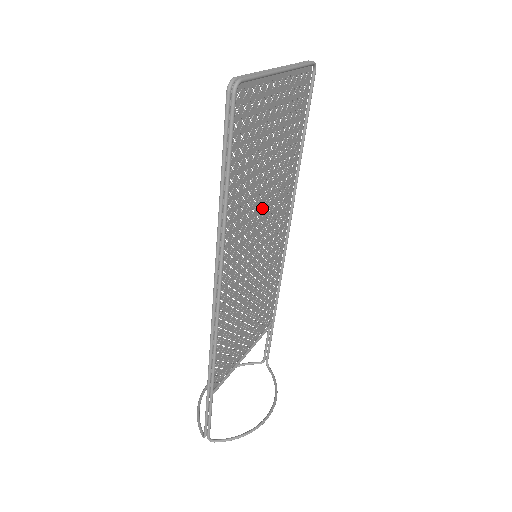
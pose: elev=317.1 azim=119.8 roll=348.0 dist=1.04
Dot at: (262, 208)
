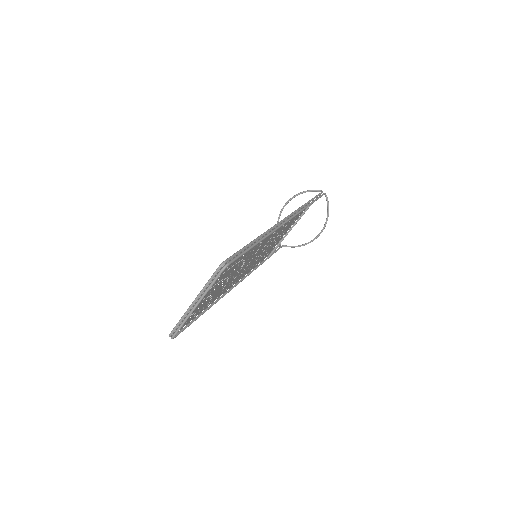
Dot at: occluded
